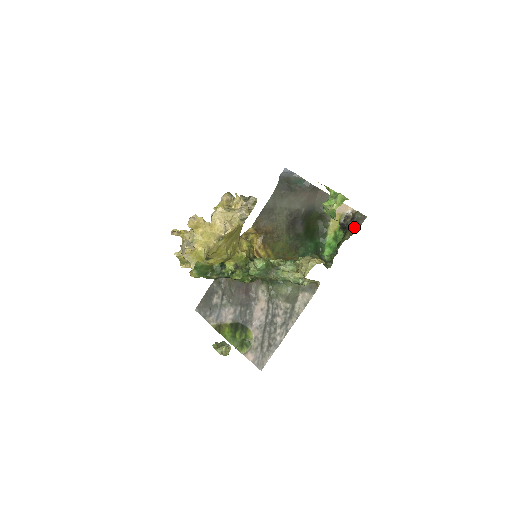
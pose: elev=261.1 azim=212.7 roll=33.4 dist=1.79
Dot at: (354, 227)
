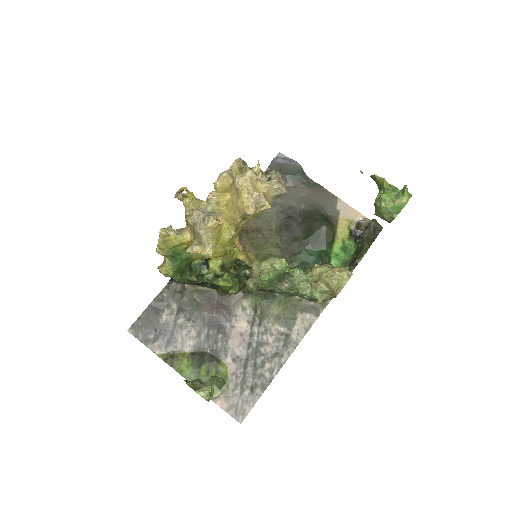
Dot at: (371, 237)
